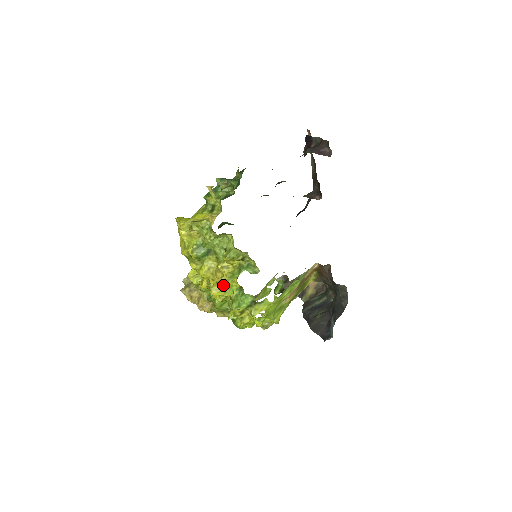
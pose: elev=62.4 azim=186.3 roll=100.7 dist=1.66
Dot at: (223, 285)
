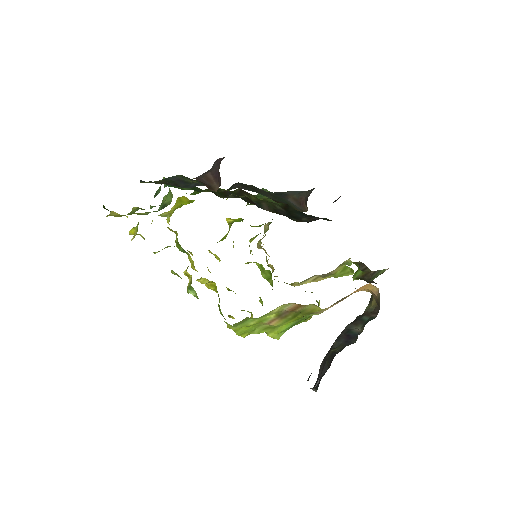
Dot at: (212, 282)
